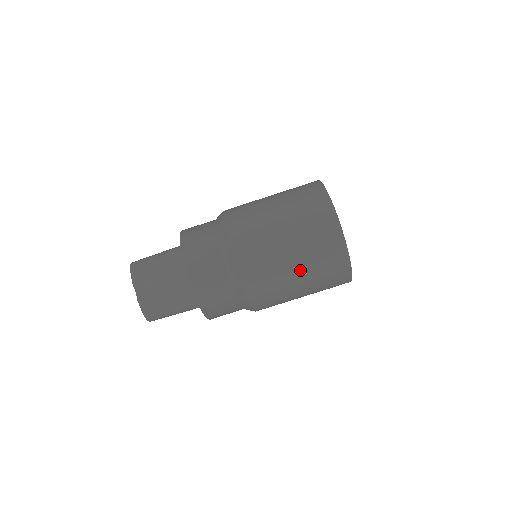
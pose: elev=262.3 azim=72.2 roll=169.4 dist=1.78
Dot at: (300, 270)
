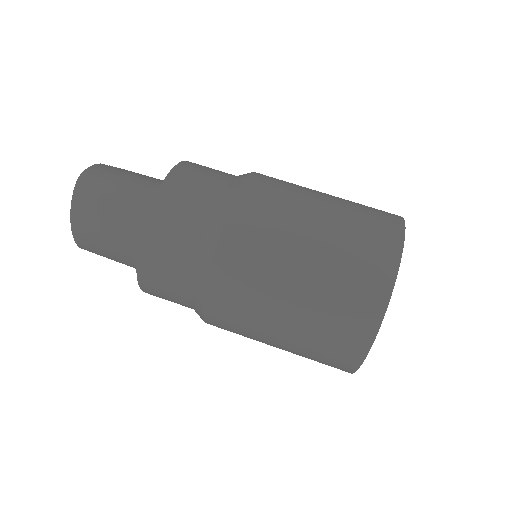
Dot at: (329, 206)
